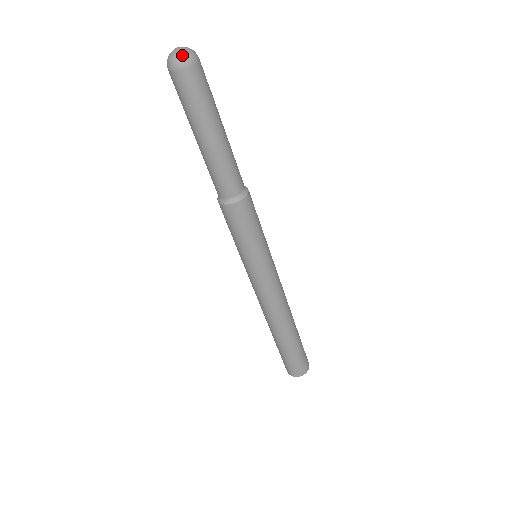
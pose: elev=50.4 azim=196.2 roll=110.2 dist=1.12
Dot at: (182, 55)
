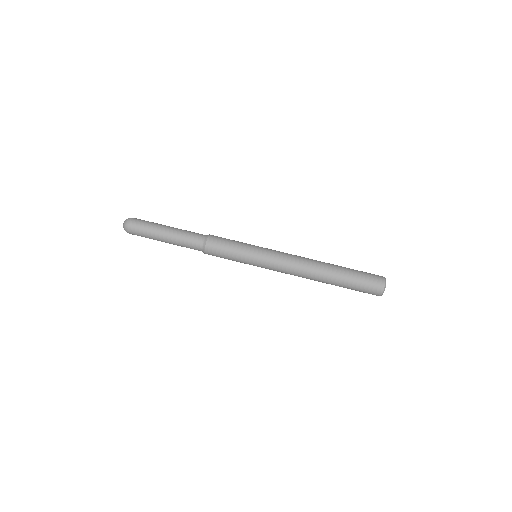
Dot at: (125, 222)
